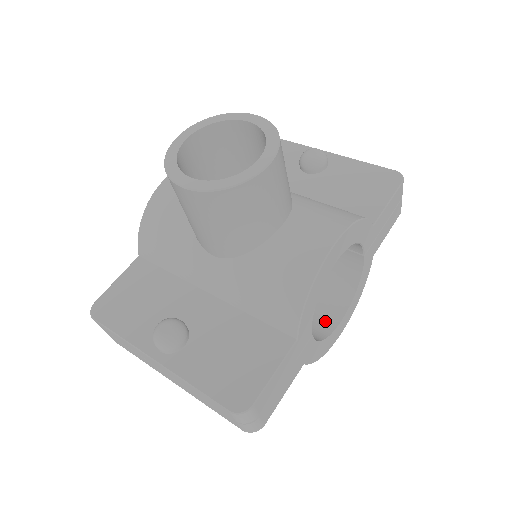
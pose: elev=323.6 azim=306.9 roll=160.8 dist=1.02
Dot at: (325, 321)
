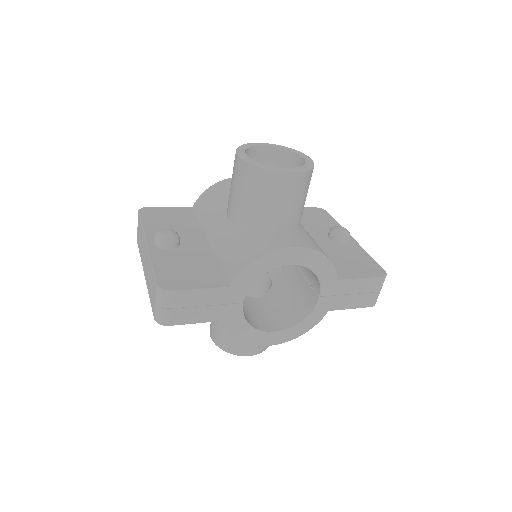
Dot at: (263, 324)
